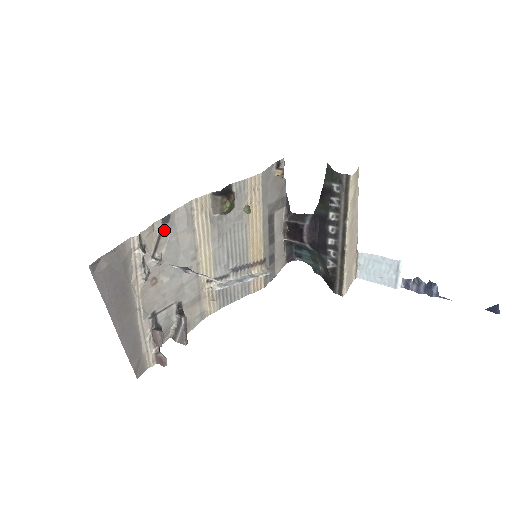
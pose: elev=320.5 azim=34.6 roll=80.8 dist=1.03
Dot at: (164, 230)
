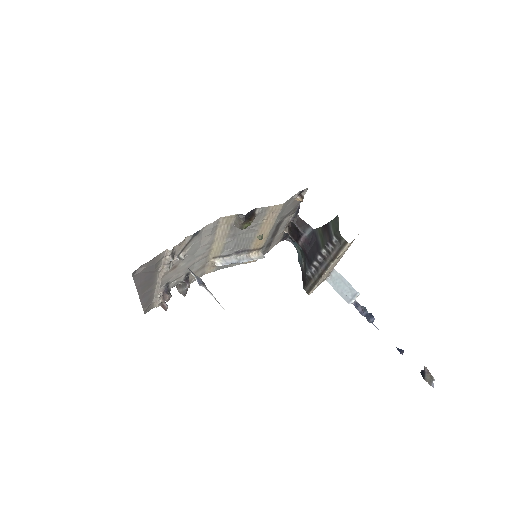
Dot at: (192, 240)
